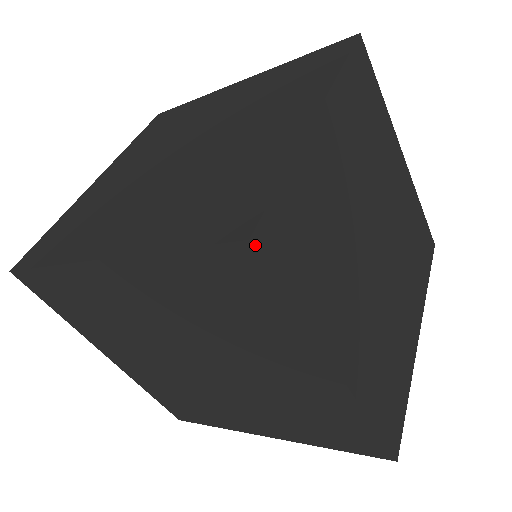
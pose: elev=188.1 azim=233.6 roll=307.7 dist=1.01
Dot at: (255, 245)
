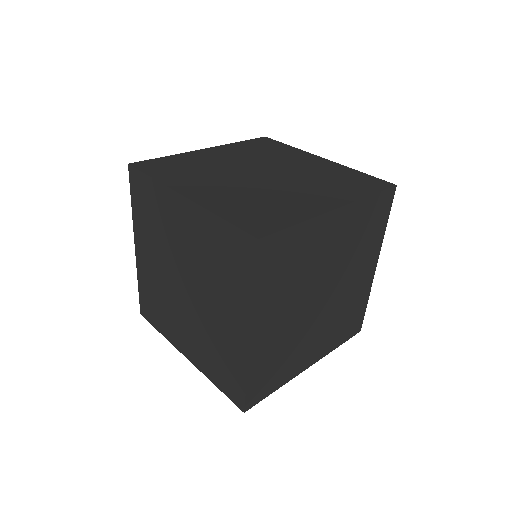
Dot at: (259, 243)
